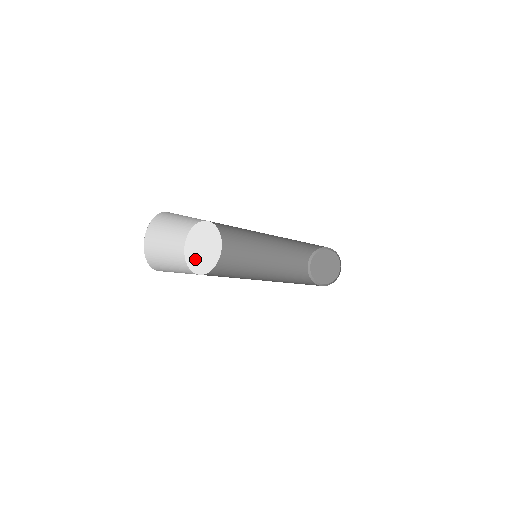
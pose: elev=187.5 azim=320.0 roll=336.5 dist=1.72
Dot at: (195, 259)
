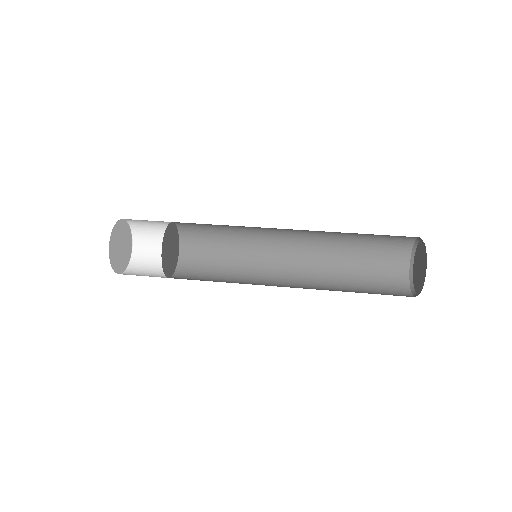
Dot at: (175, 246)
